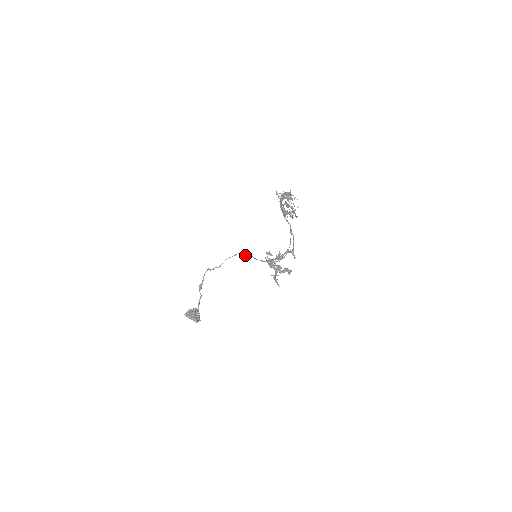
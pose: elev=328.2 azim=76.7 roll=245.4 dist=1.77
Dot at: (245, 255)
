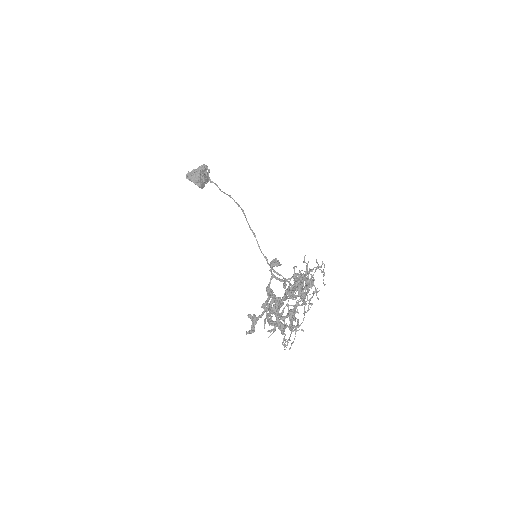
Dot at: occluded
